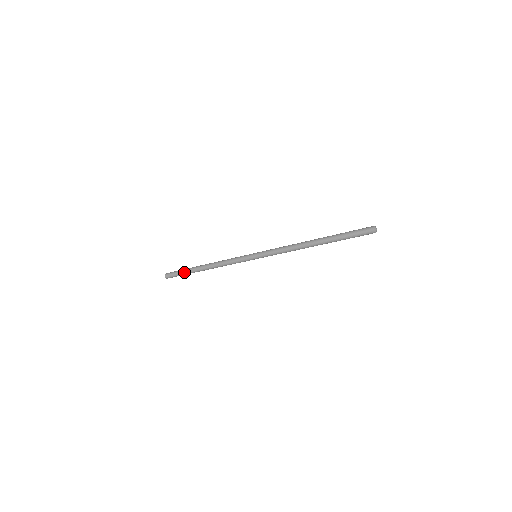
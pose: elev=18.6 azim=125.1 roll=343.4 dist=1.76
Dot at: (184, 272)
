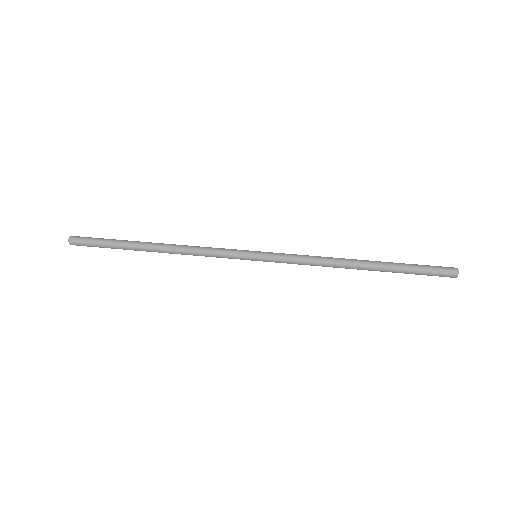
Dot at: occluded
